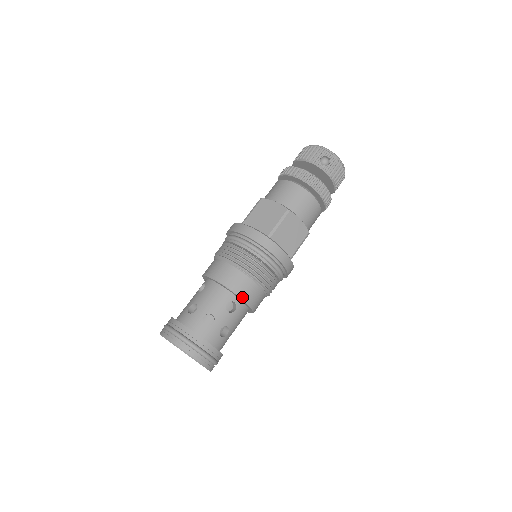
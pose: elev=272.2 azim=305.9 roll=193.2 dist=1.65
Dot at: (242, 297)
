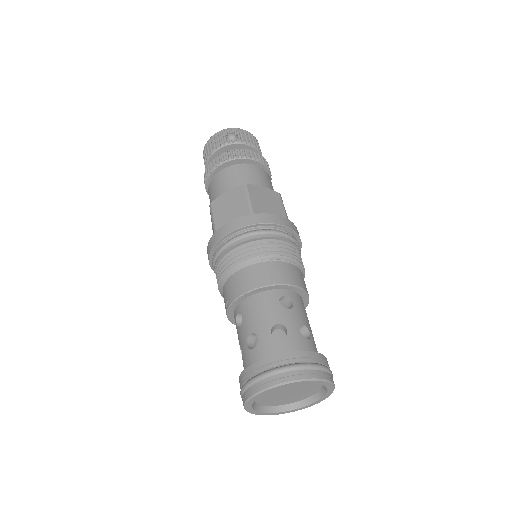
Dot at: (286, 283)
